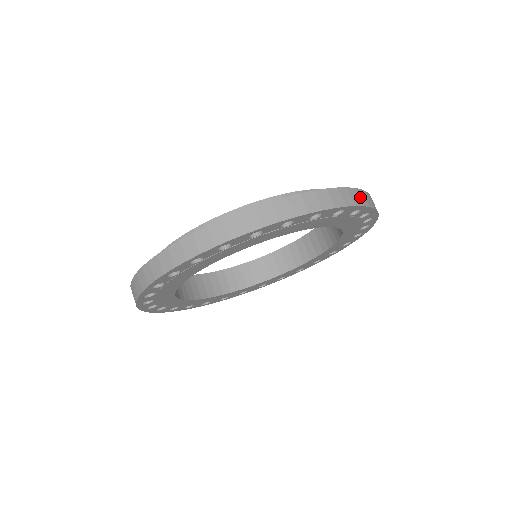
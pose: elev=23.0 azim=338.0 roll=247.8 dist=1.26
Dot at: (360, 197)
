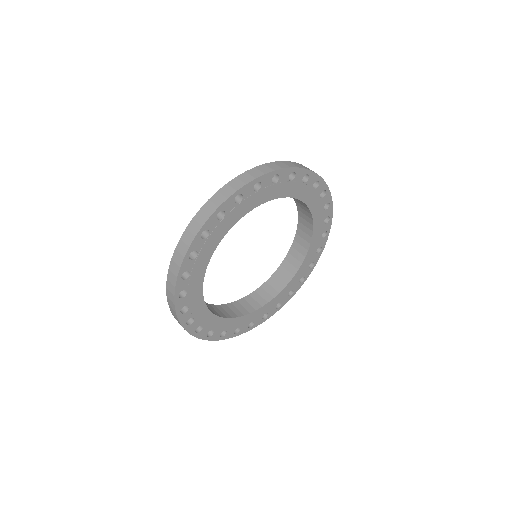
Dot at: occluded
